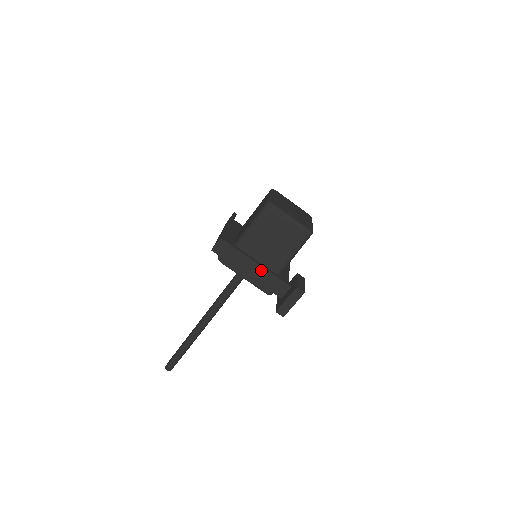
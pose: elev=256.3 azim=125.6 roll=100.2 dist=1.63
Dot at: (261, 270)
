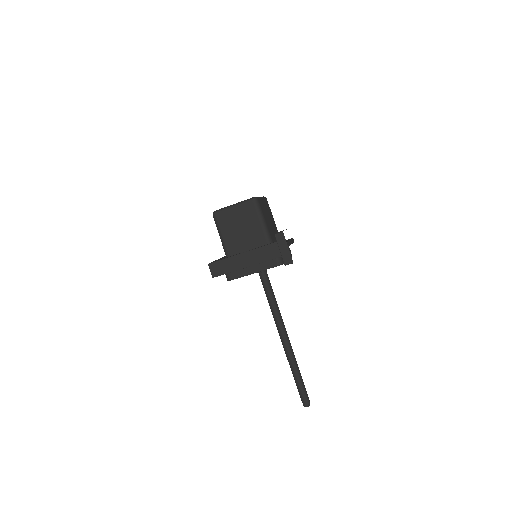
Dot at: (251, 254)
